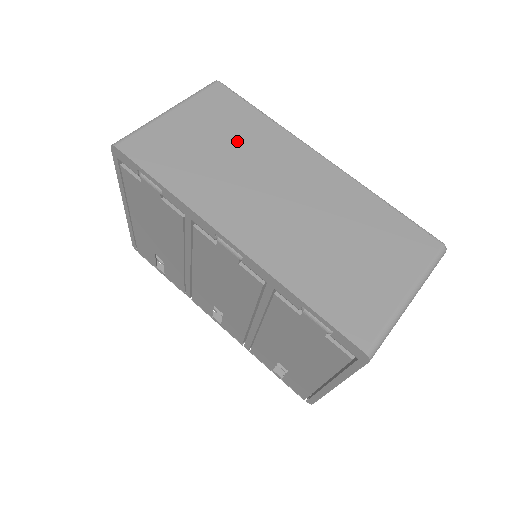
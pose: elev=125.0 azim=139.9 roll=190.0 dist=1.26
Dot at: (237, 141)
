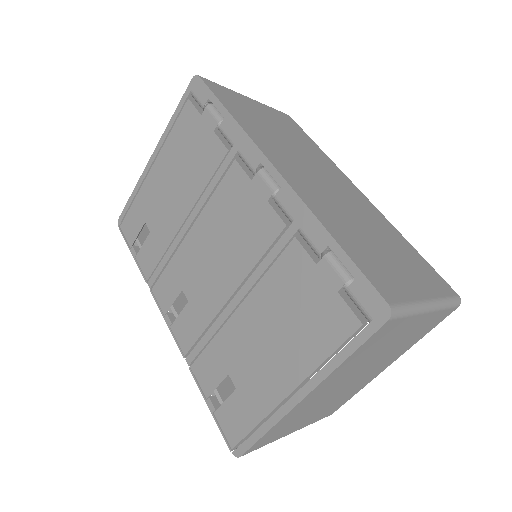
Dot at: (296, 141)
